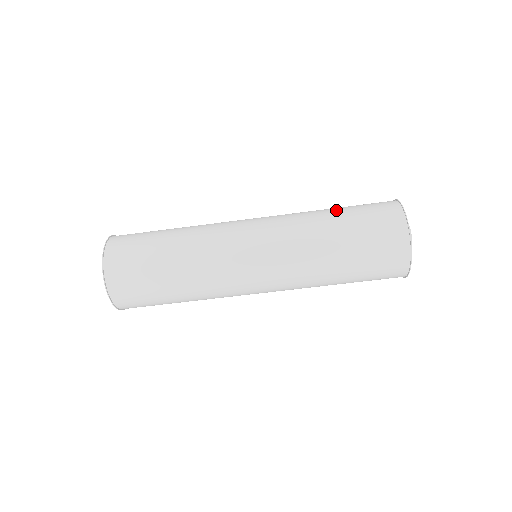
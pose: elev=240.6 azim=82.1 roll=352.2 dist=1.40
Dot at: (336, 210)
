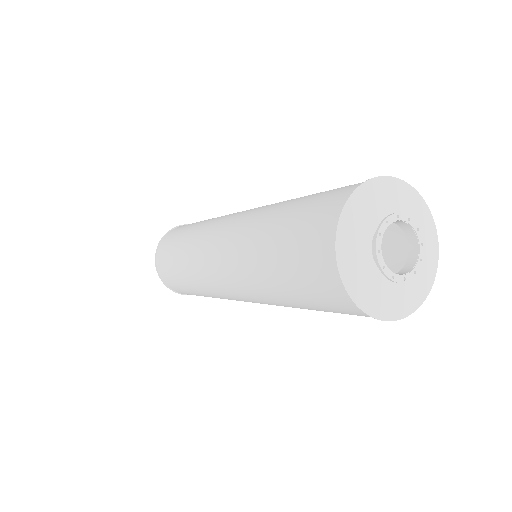
Dot at: (276, 280)
